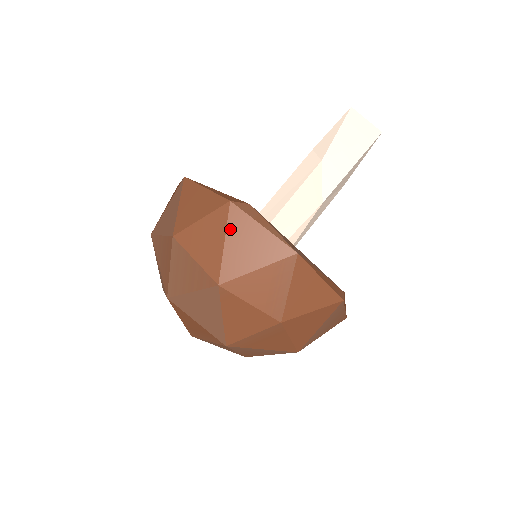
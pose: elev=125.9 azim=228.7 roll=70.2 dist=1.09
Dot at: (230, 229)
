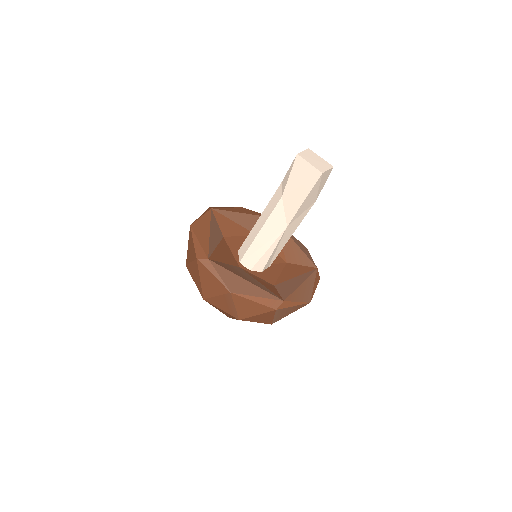
Dot at: (200, 273)
